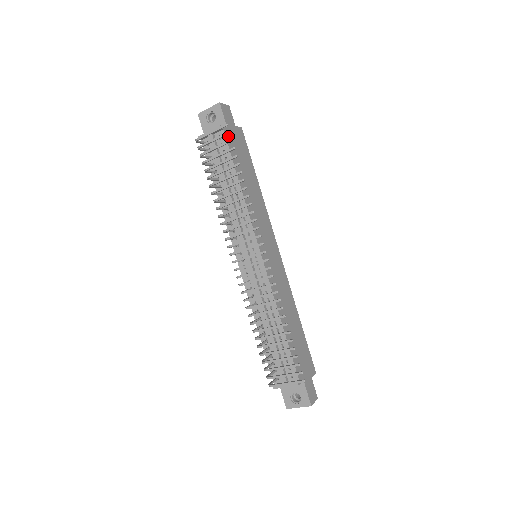
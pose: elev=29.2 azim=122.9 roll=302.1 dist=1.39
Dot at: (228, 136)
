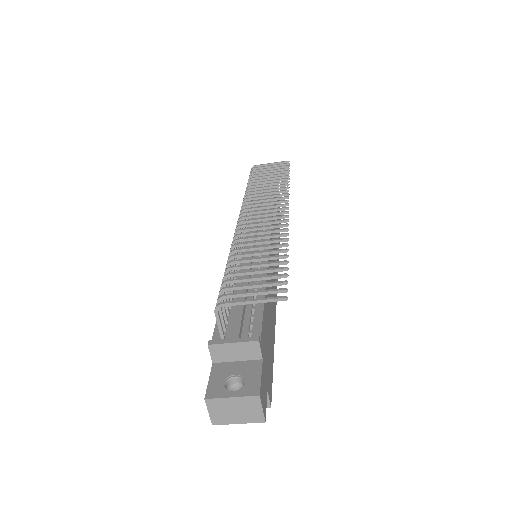
Dot at: occluded
